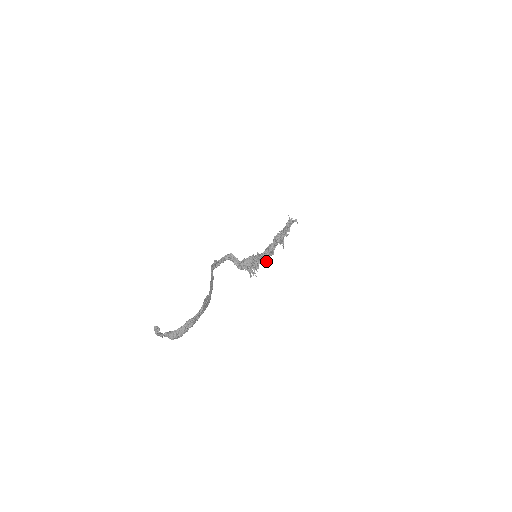
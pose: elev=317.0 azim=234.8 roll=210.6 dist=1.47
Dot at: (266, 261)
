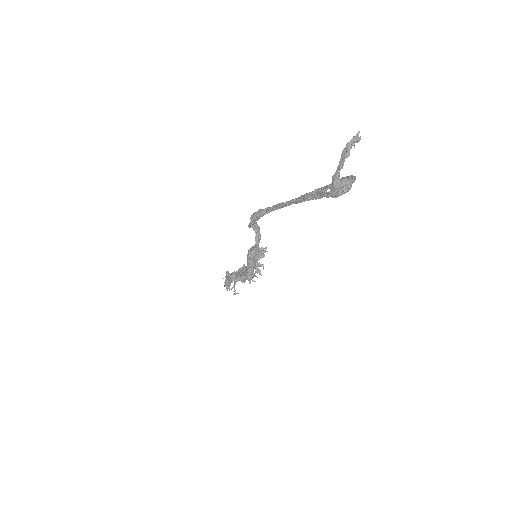
Dot at: occluded
